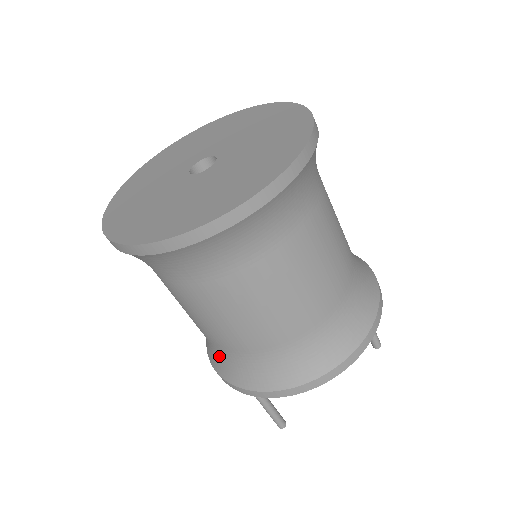
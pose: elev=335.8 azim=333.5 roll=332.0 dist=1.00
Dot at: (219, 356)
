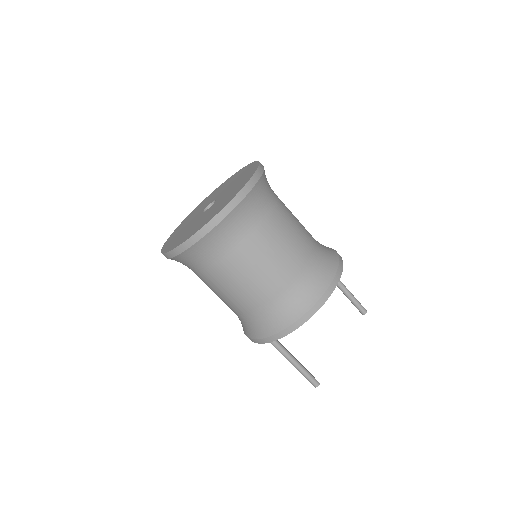
Dot at: (252, 322)
